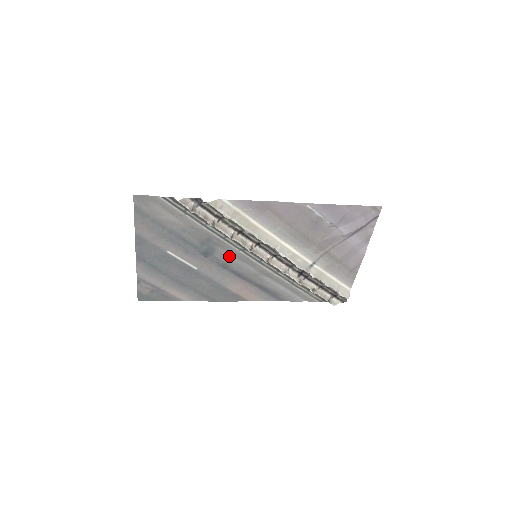
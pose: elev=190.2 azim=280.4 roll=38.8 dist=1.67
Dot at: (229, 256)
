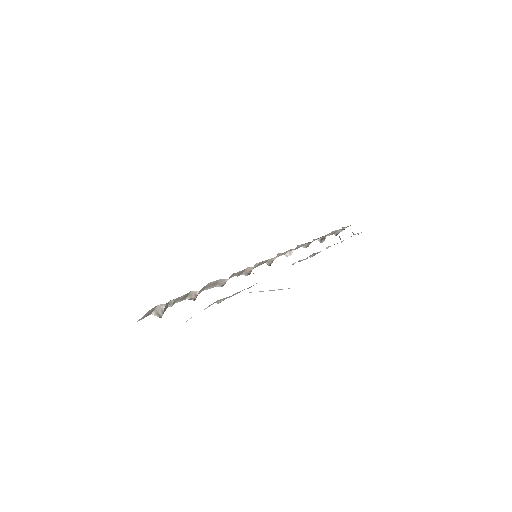
Dot at: occluded
